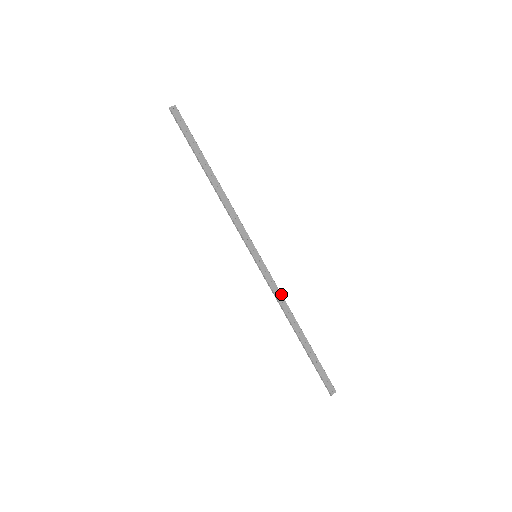
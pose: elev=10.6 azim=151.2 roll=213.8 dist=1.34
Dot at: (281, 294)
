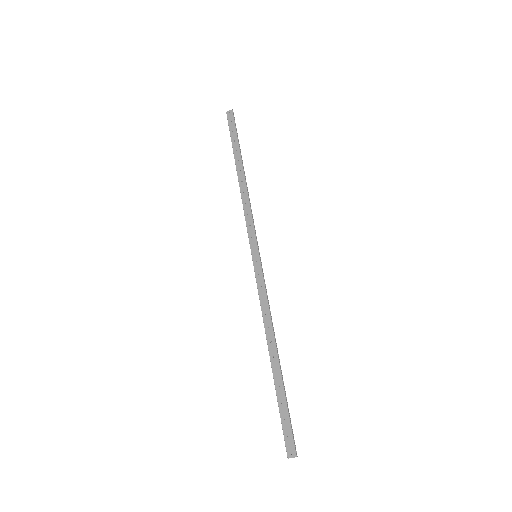
Dot at: (268, 304)
